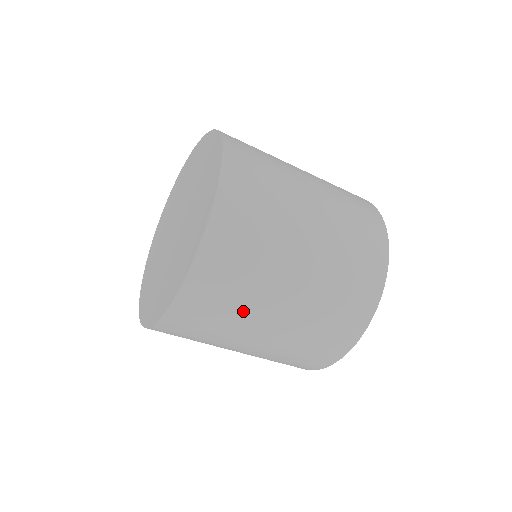
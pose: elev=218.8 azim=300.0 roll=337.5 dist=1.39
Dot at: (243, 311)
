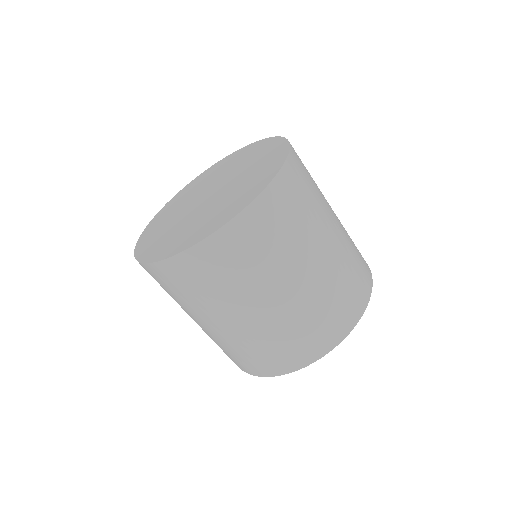
Dot at: (238, 288)
